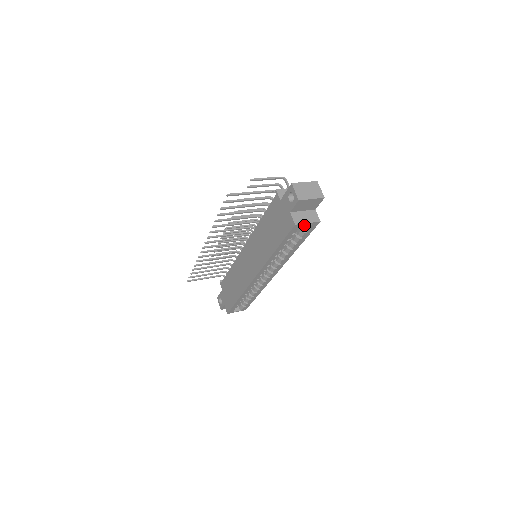
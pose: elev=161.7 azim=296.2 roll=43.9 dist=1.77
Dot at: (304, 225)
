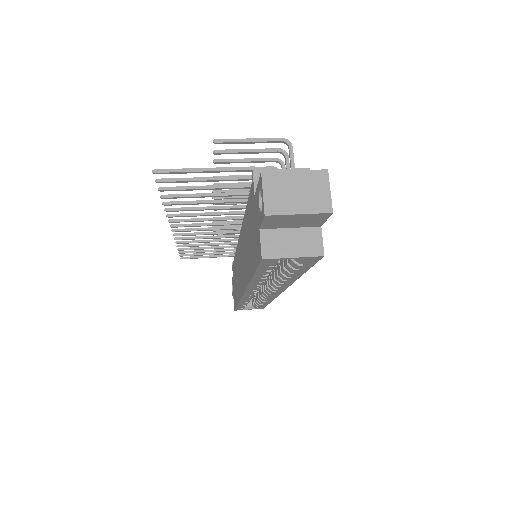
Dot at: occluded
